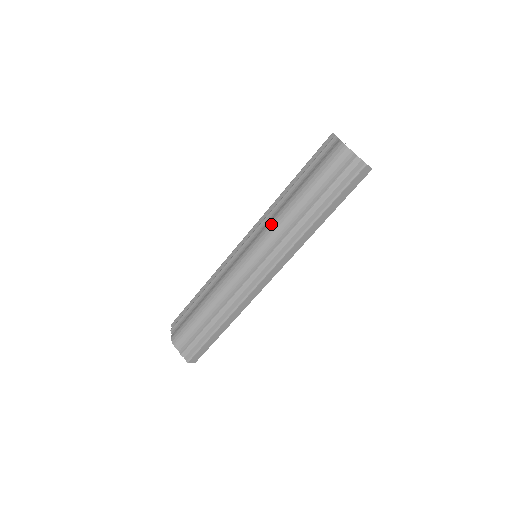
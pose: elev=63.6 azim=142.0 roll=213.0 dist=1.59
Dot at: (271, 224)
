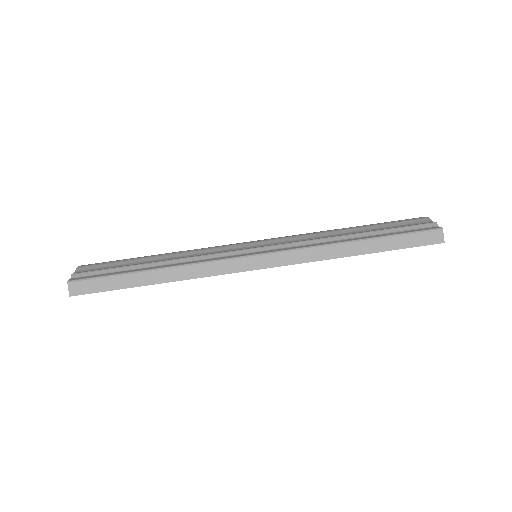
Dot at: (301, 234)
